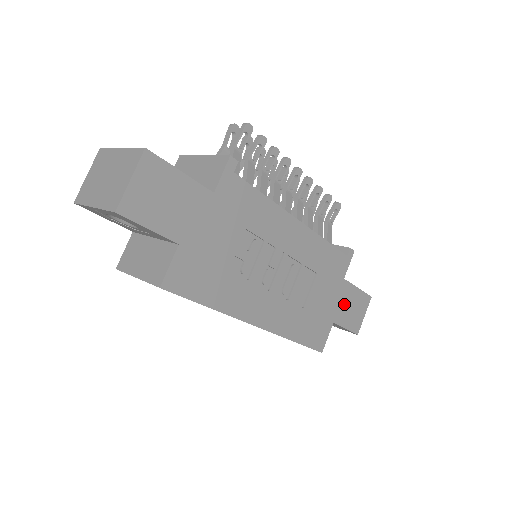
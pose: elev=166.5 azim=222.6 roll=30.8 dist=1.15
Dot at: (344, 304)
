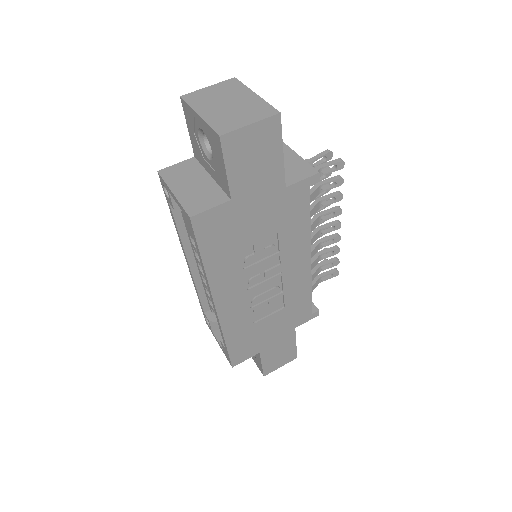
Dot at: (278, 346)
